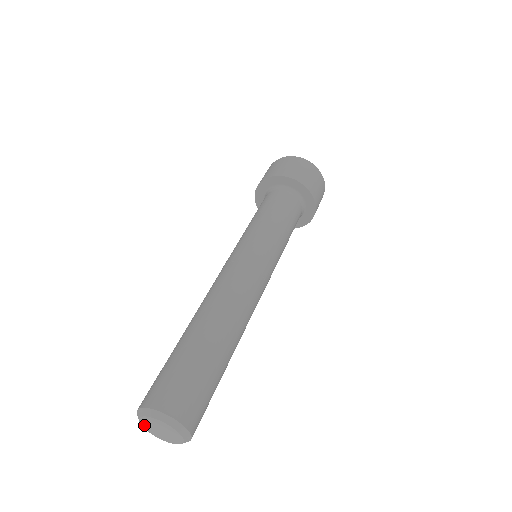
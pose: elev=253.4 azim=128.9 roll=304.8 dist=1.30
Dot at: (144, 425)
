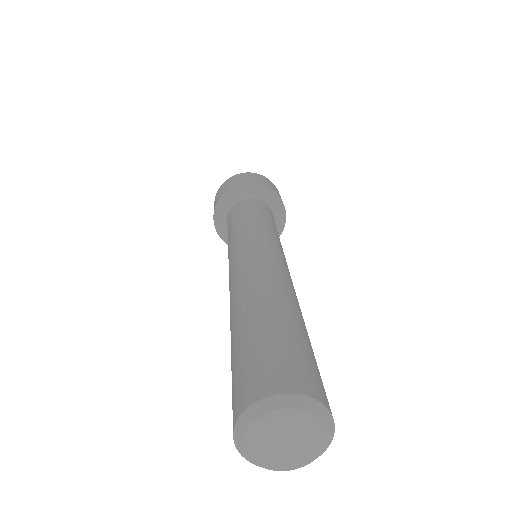
Dot at: (262, 461)
